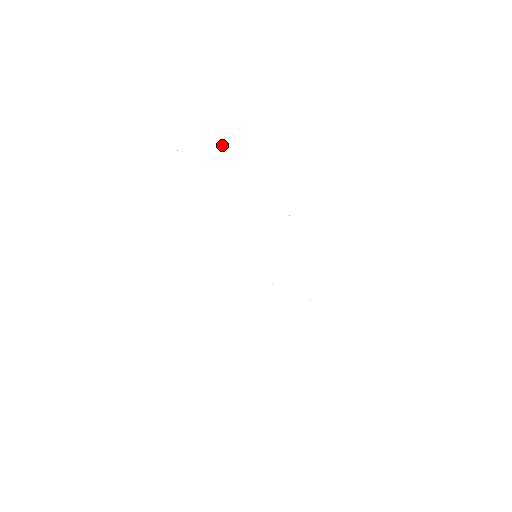
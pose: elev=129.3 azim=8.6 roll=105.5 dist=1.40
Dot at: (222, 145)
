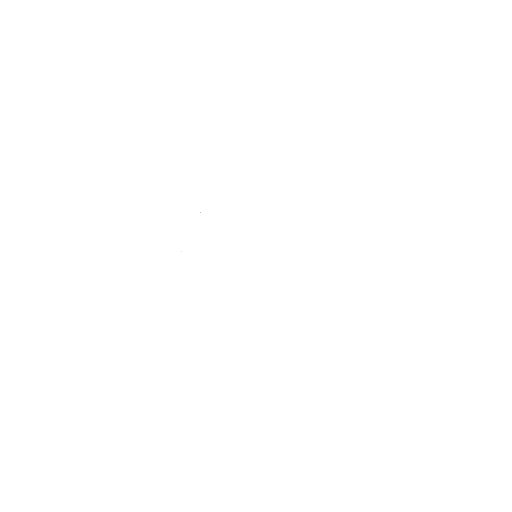
Dot at: occluded
